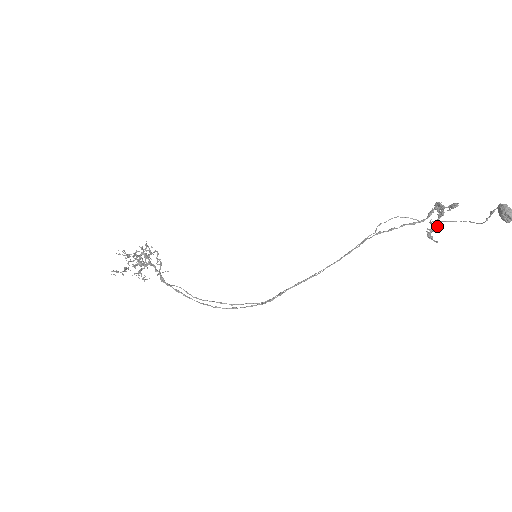
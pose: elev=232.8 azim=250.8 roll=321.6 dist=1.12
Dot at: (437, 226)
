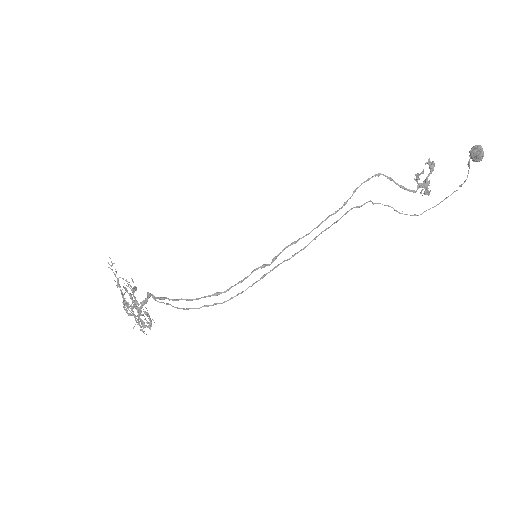
Dot at: (425, 183)
